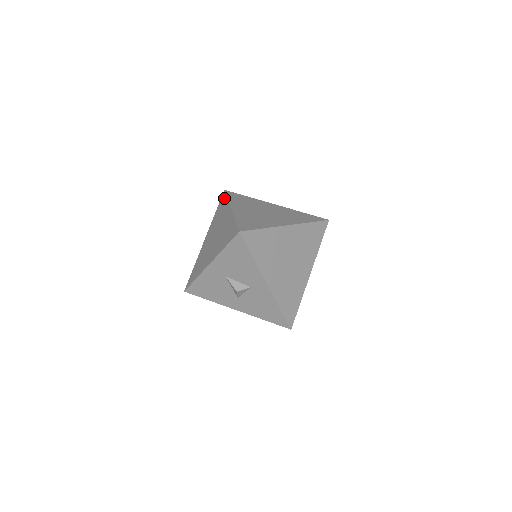
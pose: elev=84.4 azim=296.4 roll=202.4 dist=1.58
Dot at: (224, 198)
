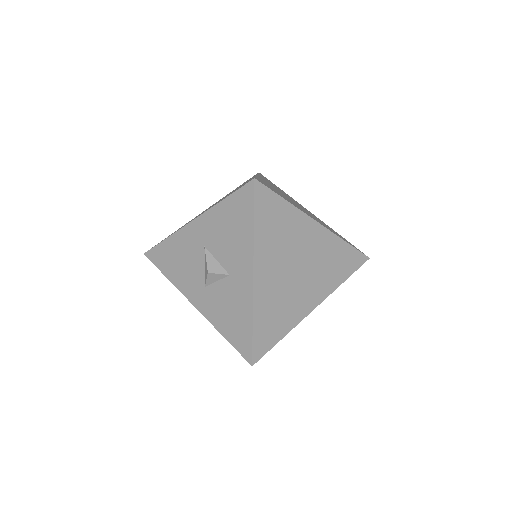
Dot at: occluded
